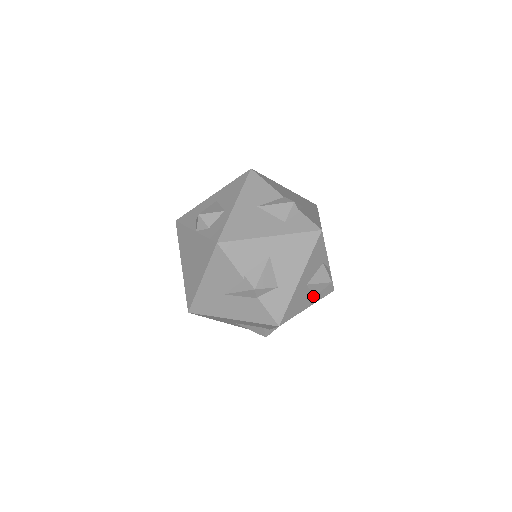
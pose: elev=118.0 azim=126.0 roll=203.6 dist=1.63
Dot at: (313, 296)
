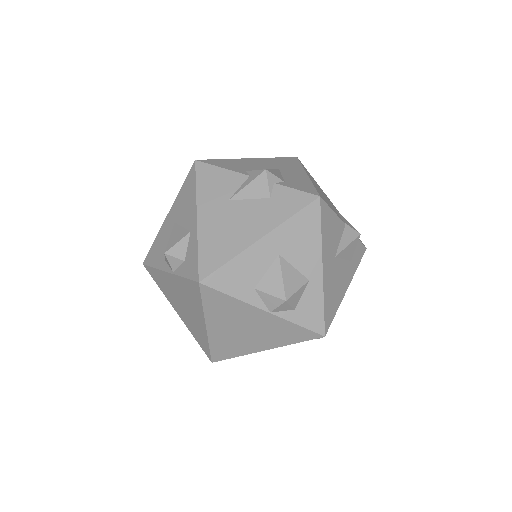
Dot at: occluded
